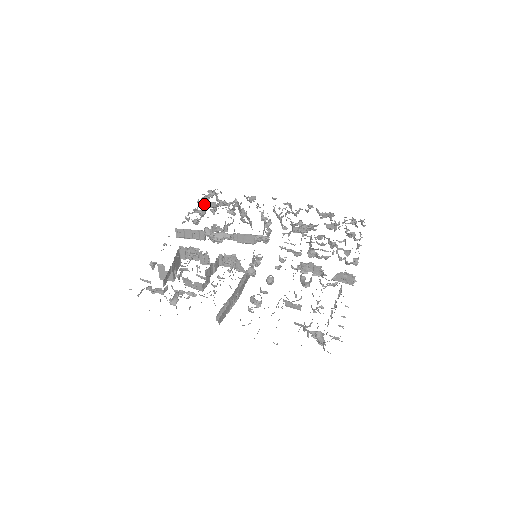
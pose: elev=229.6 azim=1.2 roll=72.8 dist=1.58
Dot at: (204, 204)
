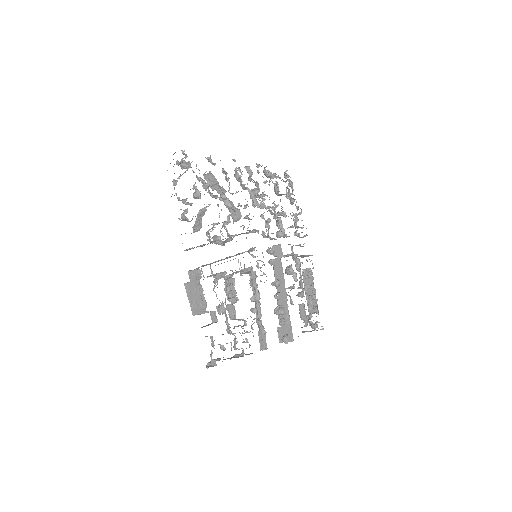
Dot at: occluded
